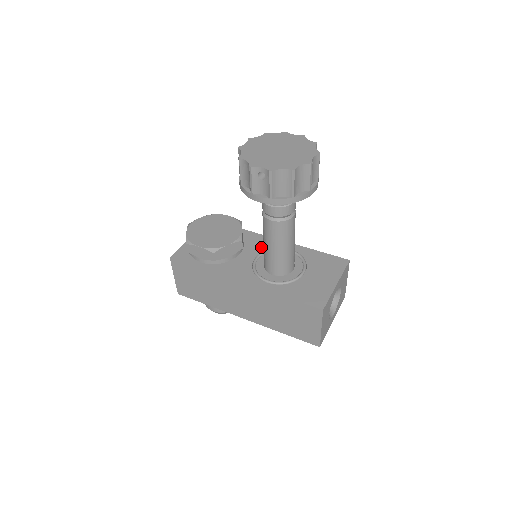
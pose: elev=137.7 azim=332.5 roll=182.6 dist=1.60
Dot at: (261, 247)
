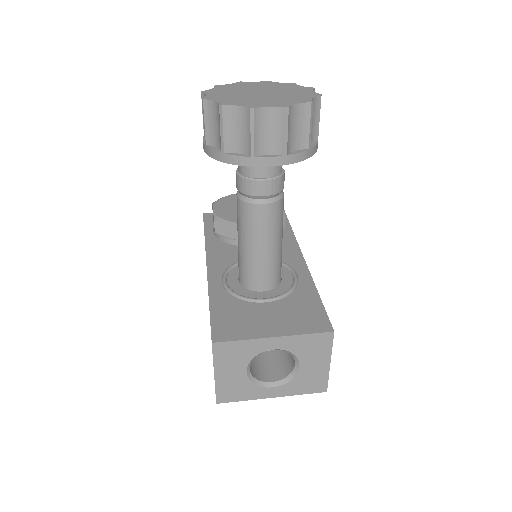
Dot at: occluded
